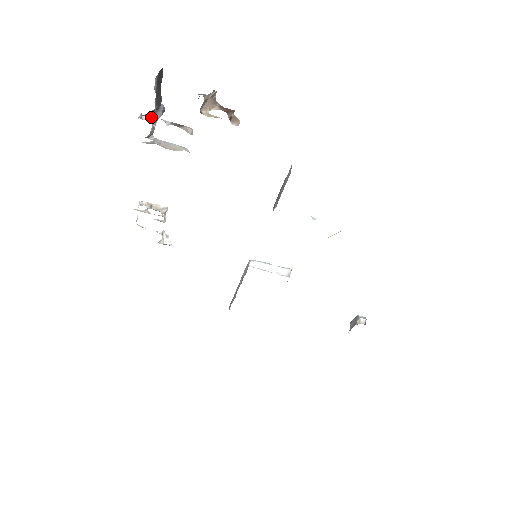
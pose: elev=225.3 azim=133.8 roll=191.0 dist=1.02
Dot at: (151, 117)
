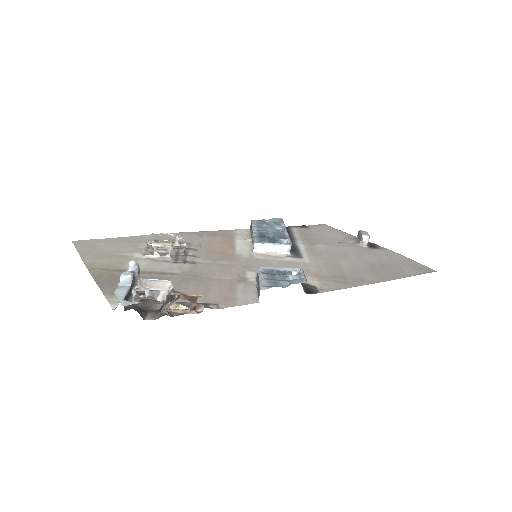
Dot at: occluded
